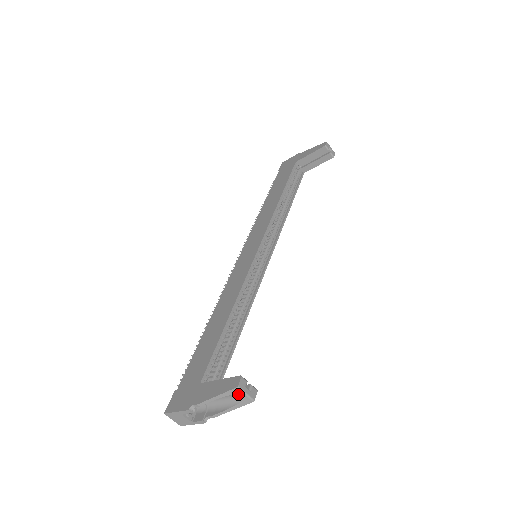
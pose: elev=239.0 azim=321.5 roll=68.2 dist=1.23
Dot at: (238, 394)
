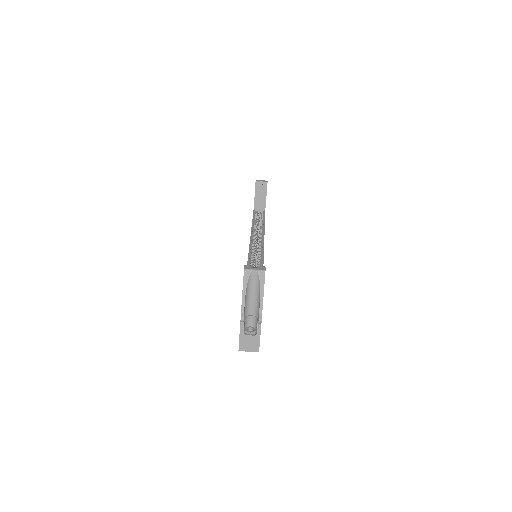
Dot at: (252, 276)
